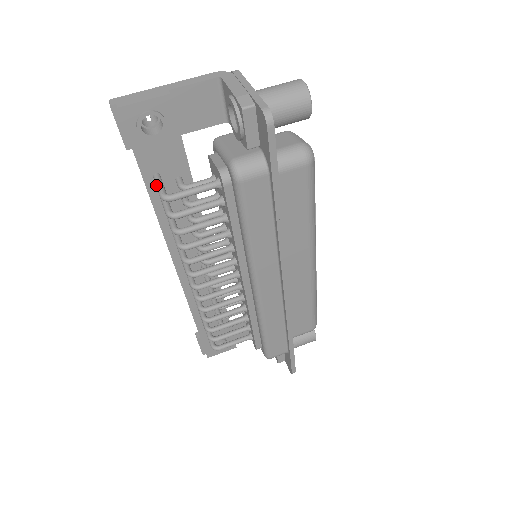
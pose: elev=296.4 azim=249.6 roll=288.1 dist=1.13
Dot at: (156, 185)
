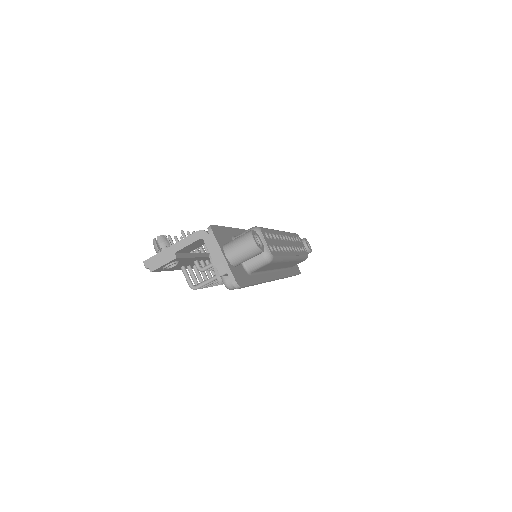
Dot at: (185, 277)
